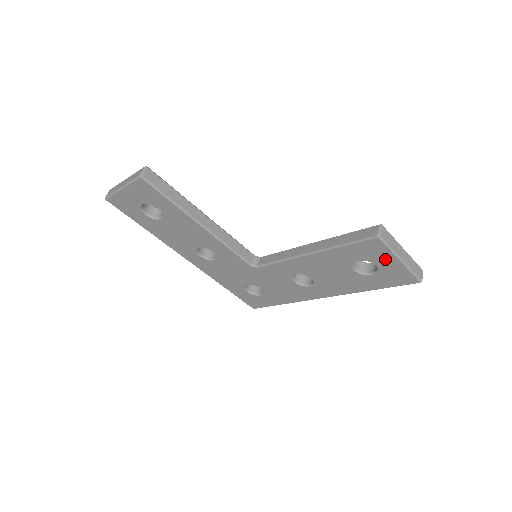
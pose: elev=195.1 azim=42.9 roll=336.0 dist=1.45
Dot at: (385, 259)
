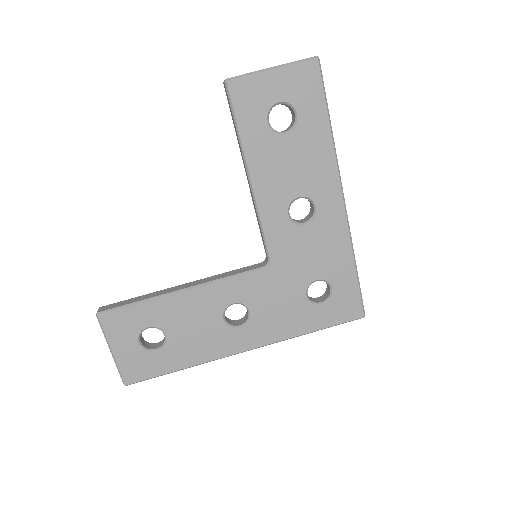
Dot at: (267, 87)
